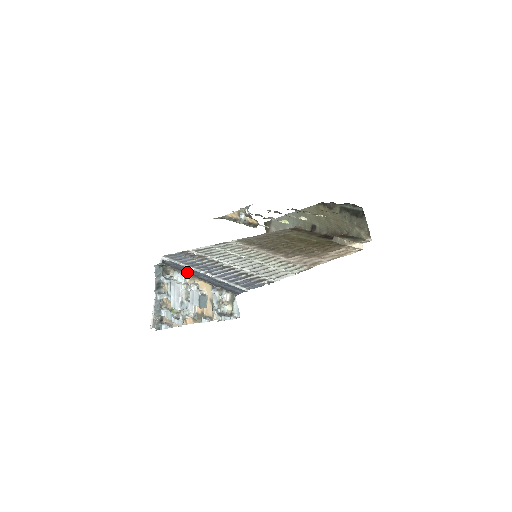
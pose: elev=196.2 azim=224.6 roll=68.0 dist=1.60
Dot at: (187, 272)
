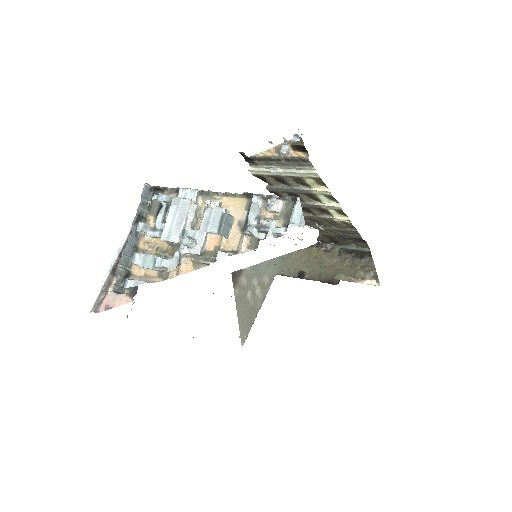
Dot at: (200, 192)
